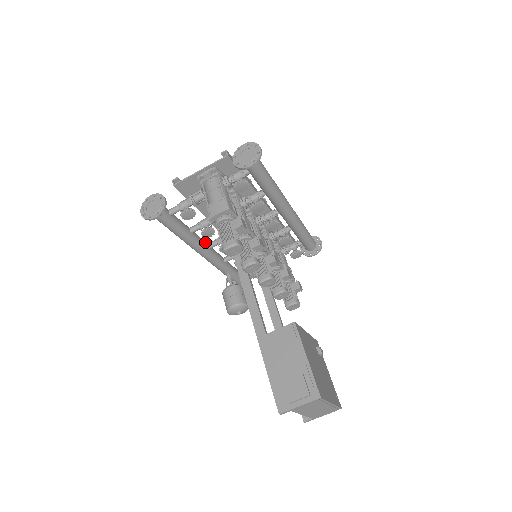
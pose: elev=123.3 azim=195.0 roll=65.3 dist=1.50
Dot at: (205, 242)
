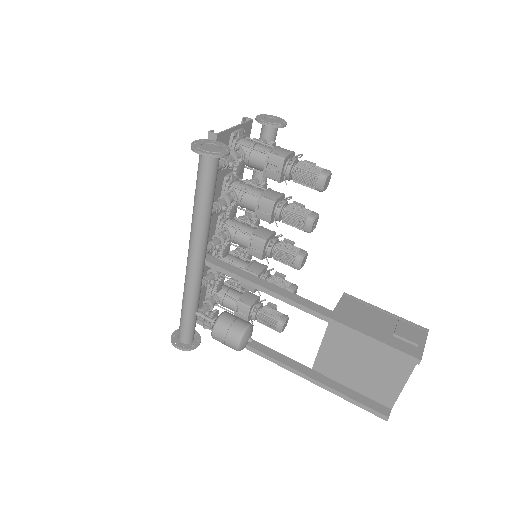
Dot at: occluded
